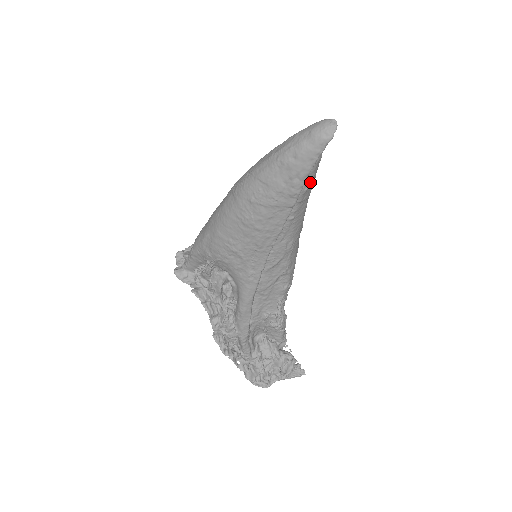
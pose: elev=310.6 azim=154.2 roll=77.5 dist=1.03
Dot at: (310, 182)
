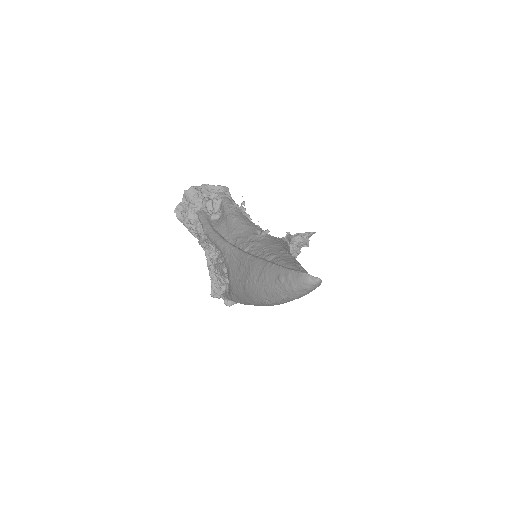
Dot at: occluded
